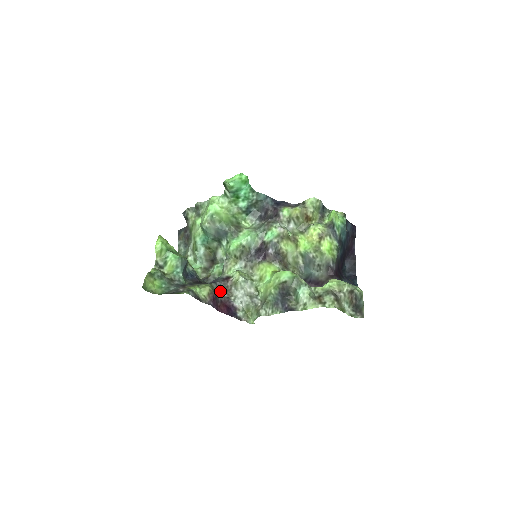
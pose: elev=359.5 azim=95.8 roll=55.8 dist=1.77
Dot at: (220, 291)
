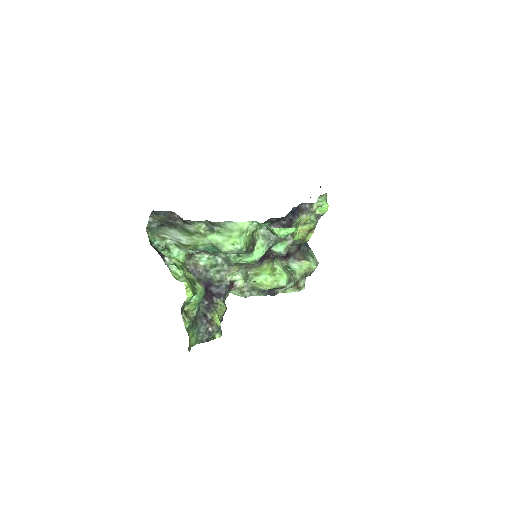
Dot at: occluded
